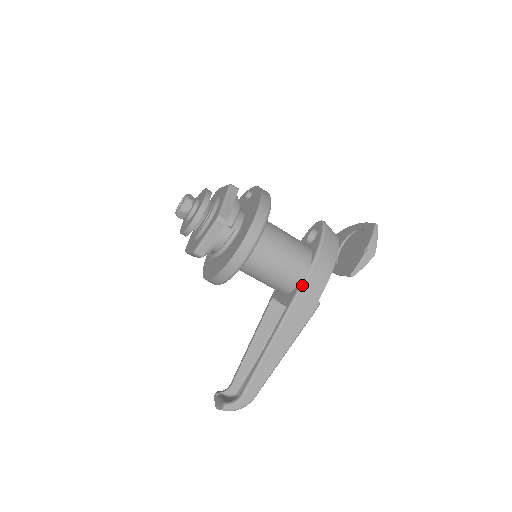
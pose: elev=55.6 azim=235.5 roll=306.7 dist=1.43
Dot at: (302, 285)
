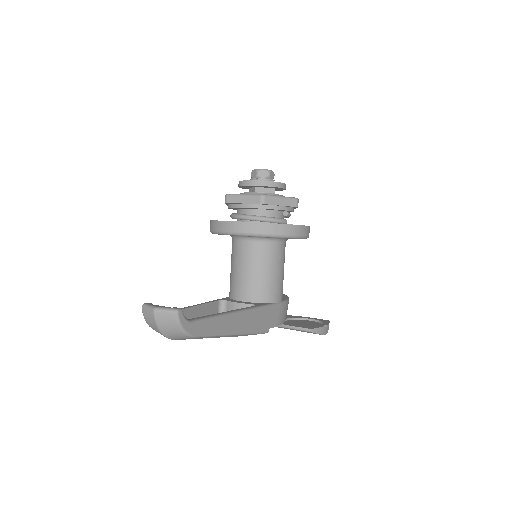
Dot at: (273, 305)
